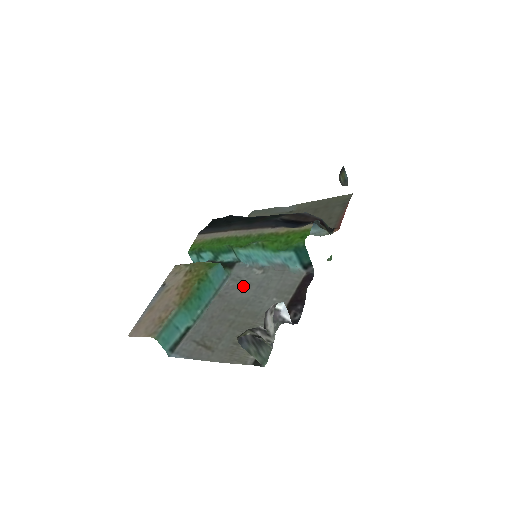
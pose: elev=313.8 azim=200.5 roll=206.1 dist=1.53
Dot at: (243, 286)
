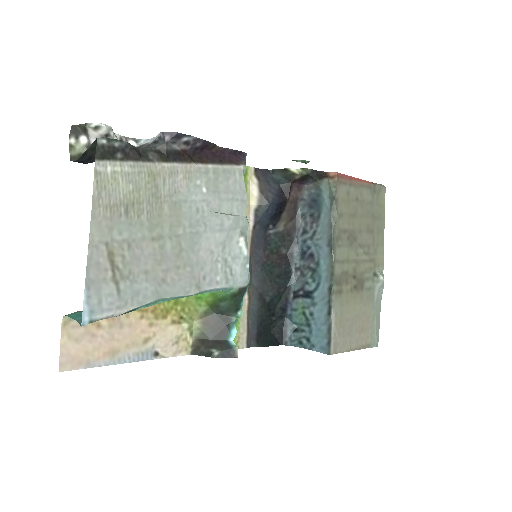
Dot at: (218, 255)
